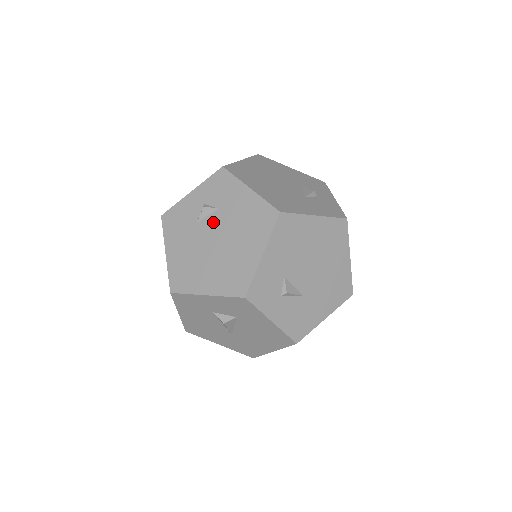
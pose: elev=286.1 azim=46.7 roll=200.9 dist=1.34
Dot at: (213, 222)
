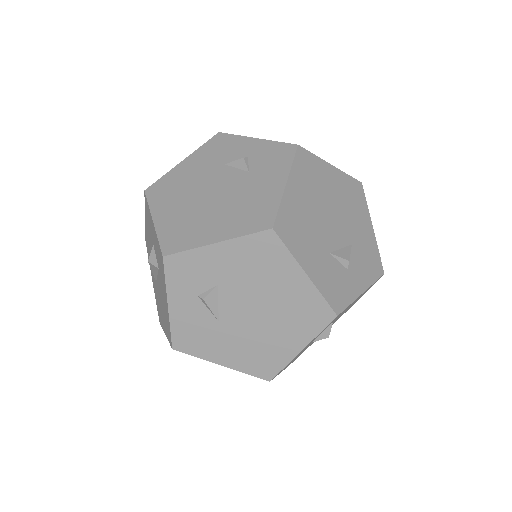
Dot at: (232, 177)
